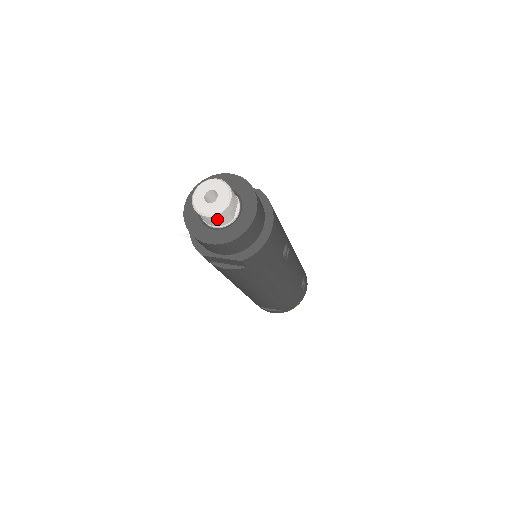
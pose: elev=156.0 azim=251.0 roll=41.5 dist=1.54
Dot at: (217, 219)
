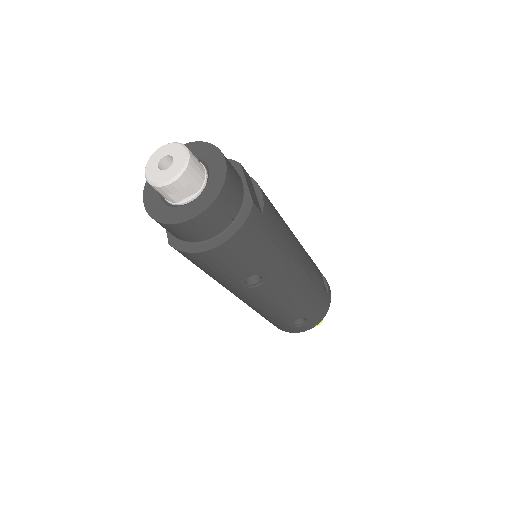
Dot at: occluded
